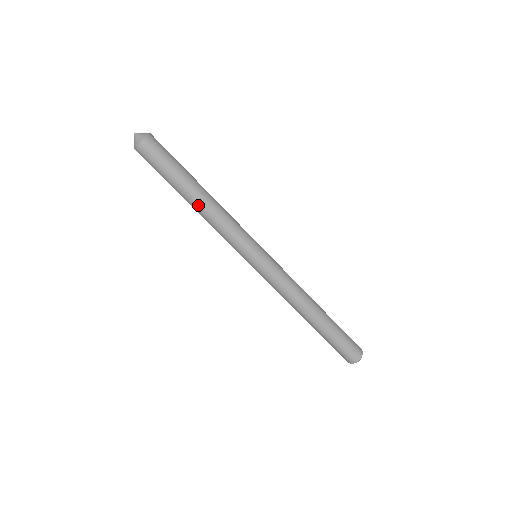
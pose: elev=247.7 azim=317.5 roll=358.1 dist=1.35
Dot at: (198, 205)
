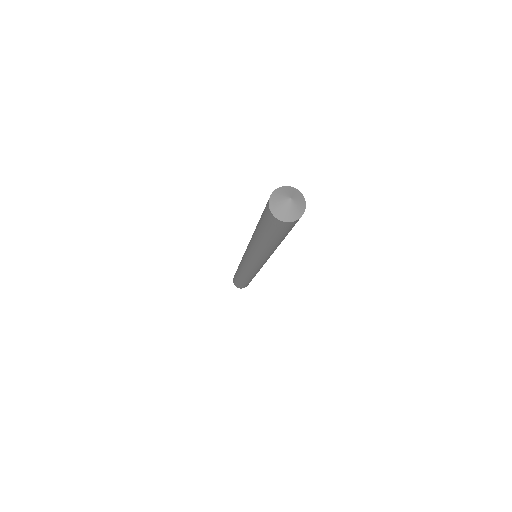
Dot at: (272, 249)
